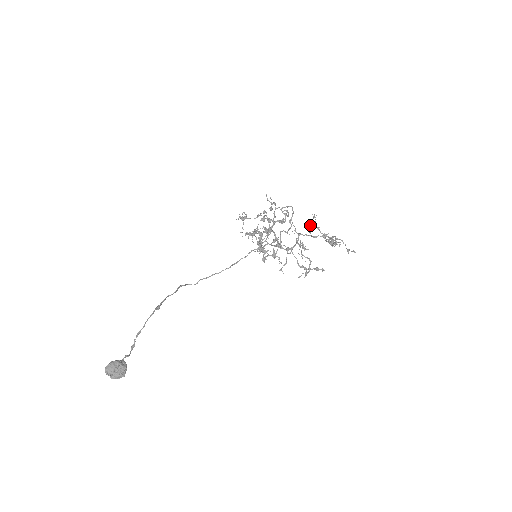
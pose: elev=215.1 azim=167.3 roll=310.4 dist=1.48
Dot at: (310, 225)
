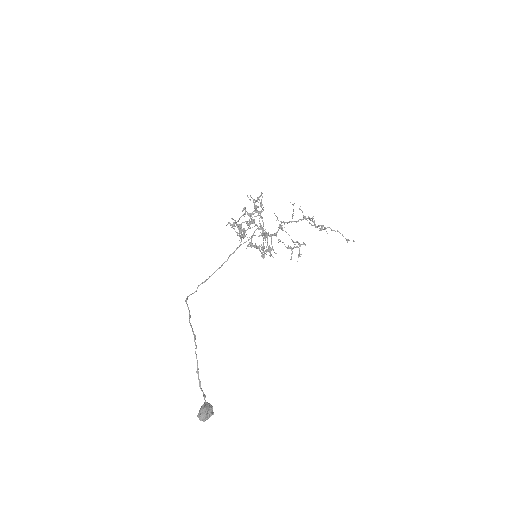
Dot at: (293, 213)
